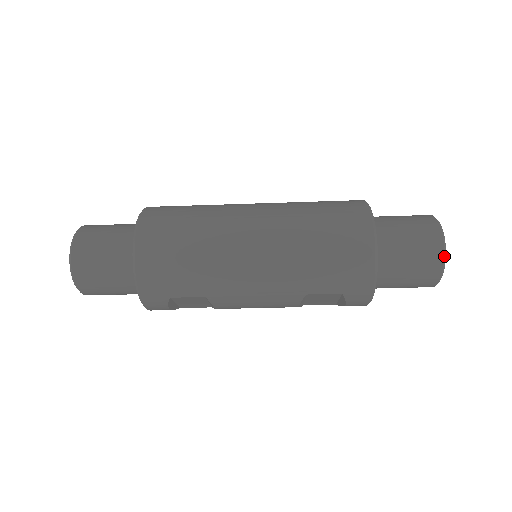
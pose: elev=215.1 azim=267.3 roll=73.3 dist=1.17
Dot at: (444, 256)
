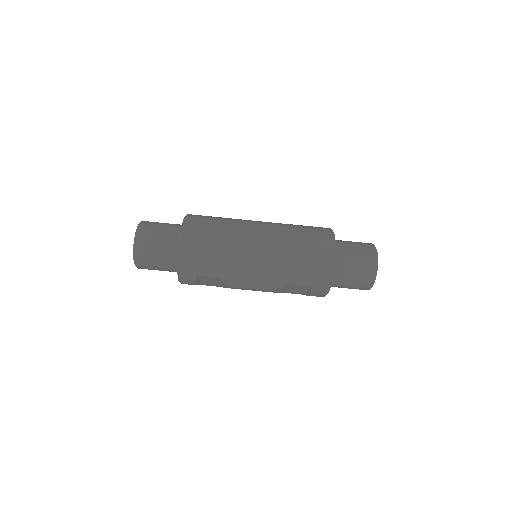
Dot at: (376, 270)
